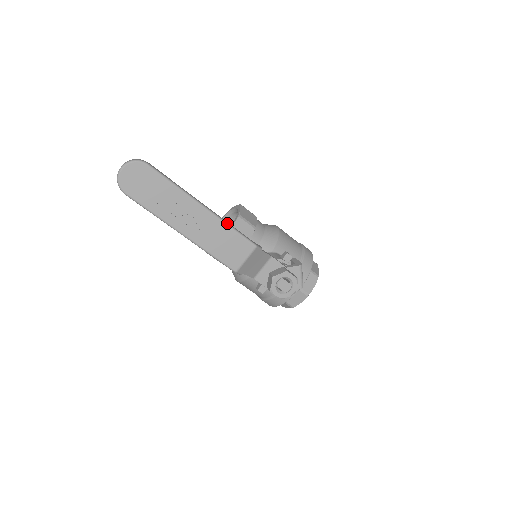
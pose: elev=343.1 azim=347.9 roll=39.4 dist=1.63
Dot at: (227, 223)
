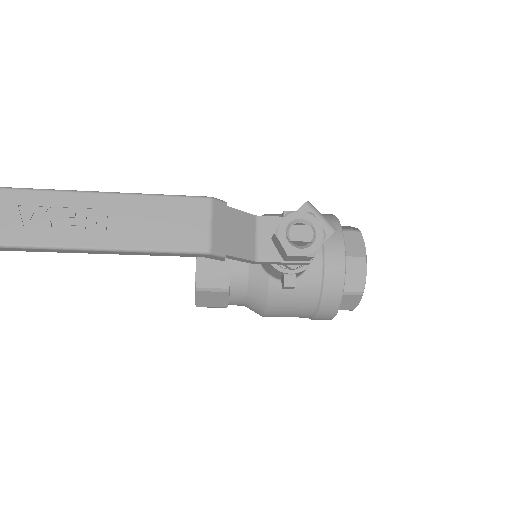
Dot at: (146, 194)
